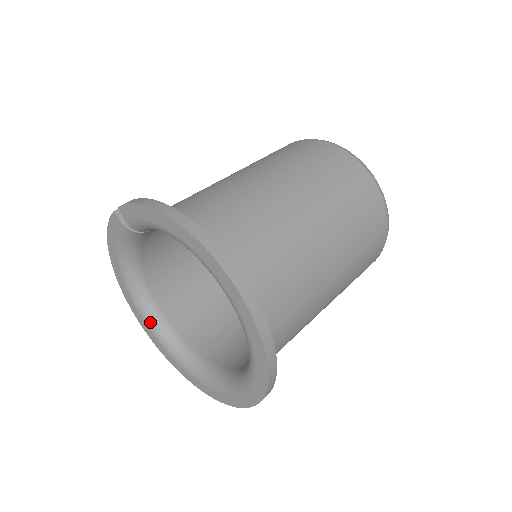
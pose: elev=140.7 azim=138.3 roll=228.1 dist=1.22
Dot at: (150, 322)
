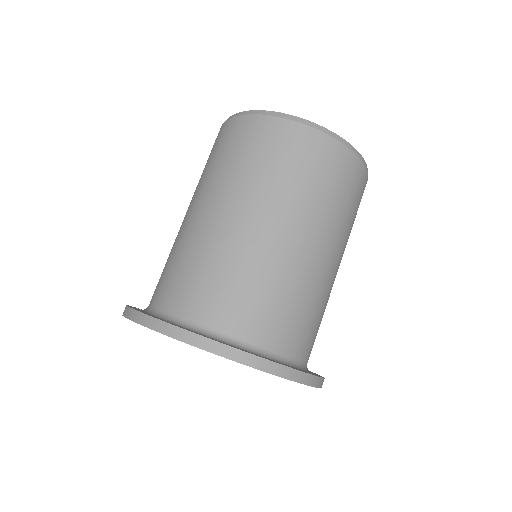
Dot at: occluded
